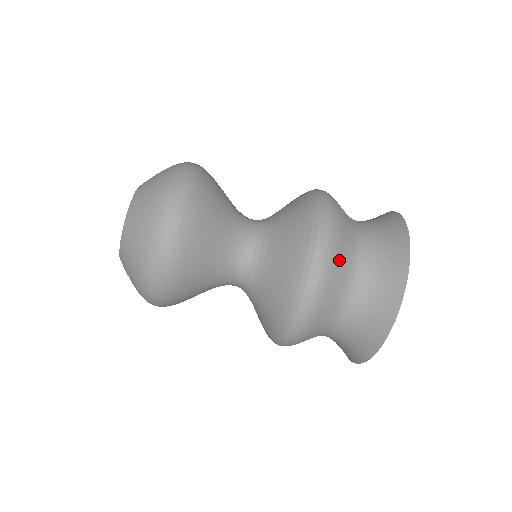
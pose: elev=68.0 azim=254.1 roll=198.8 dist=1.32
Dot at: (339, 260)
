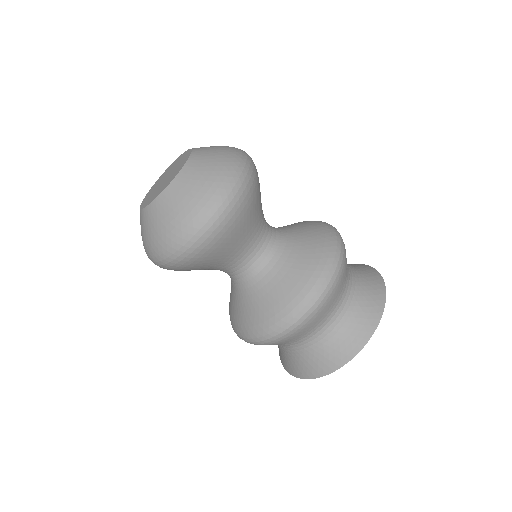
Dot at: (302, 332)
